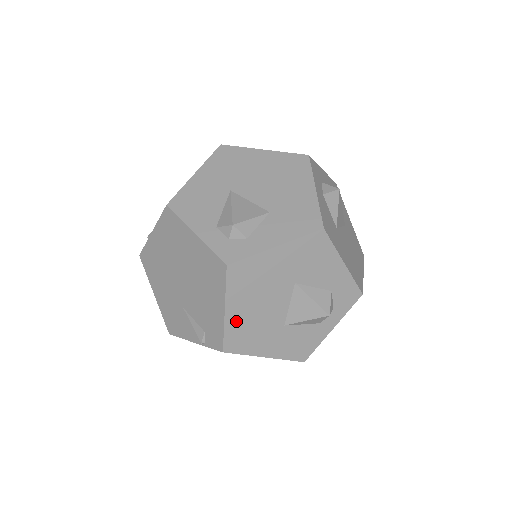
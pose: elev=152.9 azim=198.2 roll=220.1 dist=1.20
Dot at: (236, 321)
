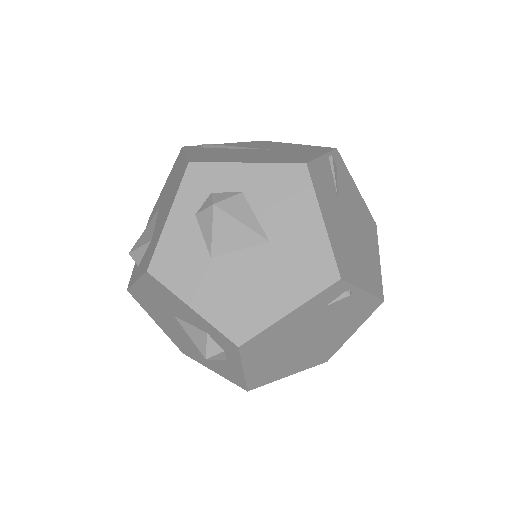
Dot at: (169, 333)
